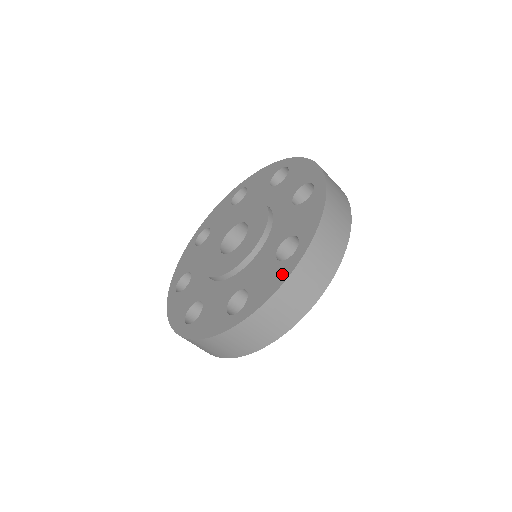
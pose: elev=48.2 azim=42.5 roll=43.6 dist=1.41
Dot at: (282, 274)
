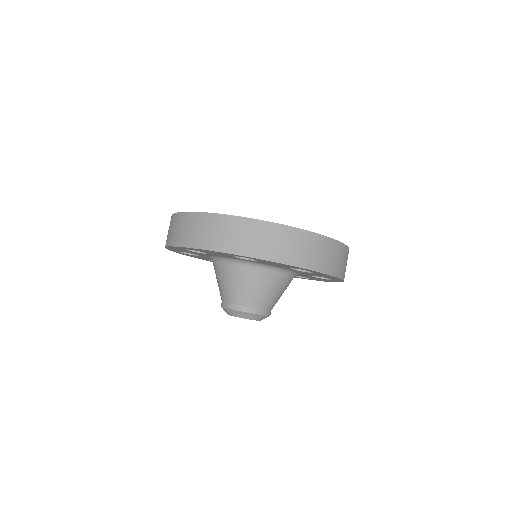
Dot at: occluded
